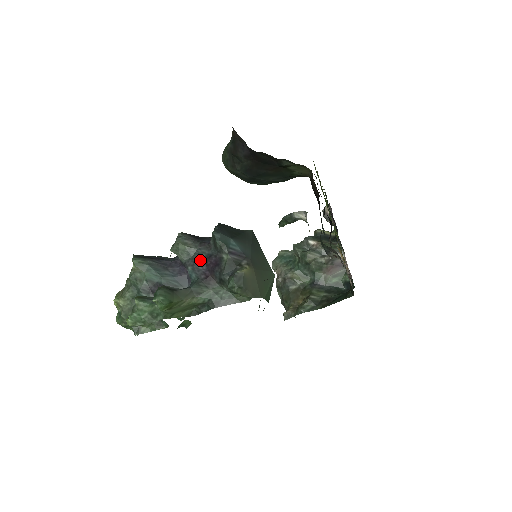
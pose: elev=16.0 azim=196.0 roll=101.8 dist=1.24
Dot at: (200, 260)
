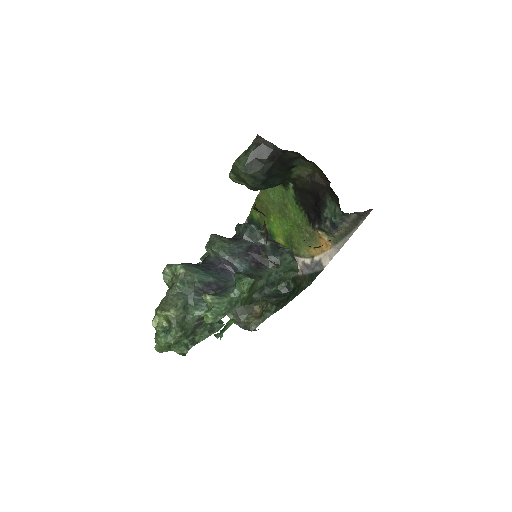
Dot at: (243, 252)
